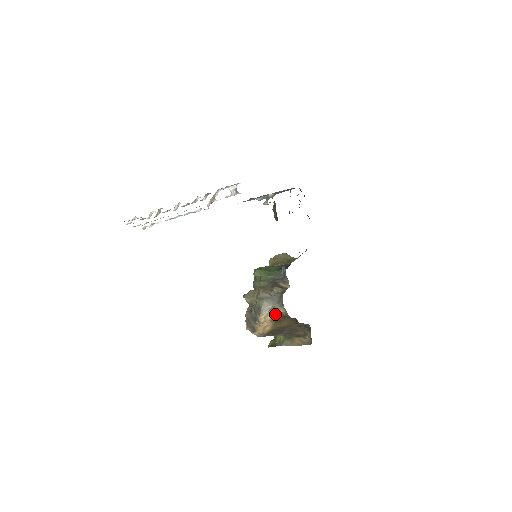
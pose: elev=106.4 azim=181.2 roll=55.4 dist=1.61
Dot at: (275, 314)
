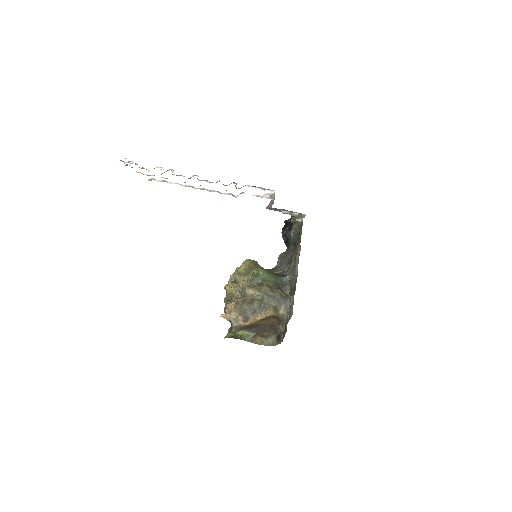
Dot at: (274, 313)
